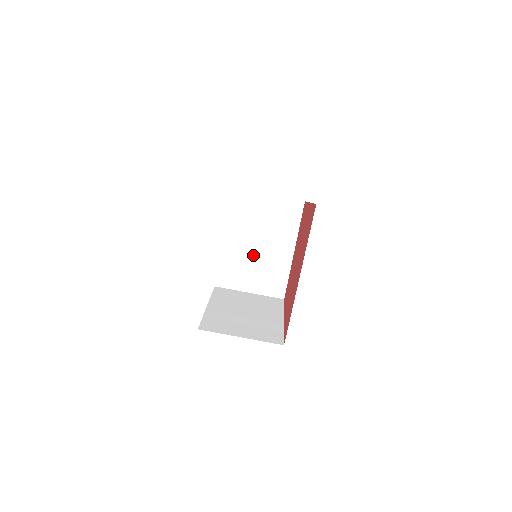
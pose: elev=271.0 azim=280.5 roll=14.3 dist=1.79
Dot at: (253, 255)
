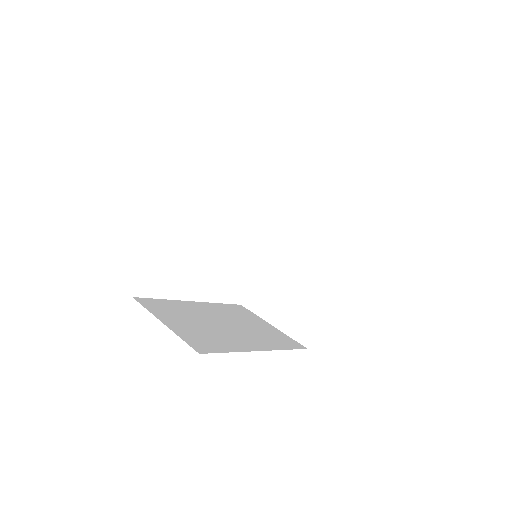
Dot at: (210, 322)
